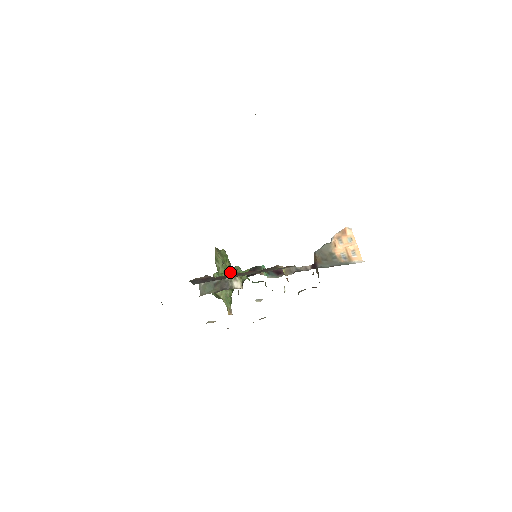
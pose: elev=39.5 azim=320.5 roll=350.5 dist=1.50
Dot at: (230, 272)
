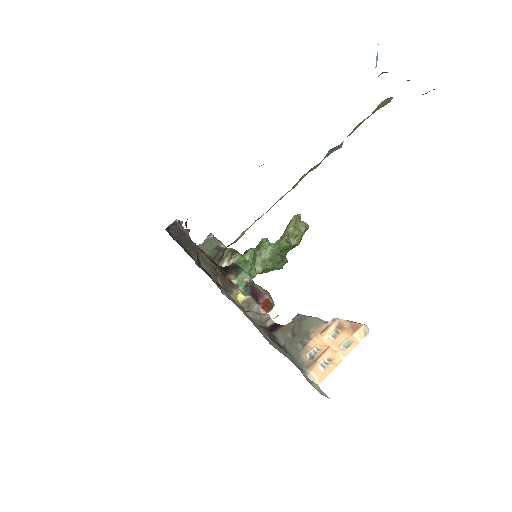
Dot at: (234, 249)
